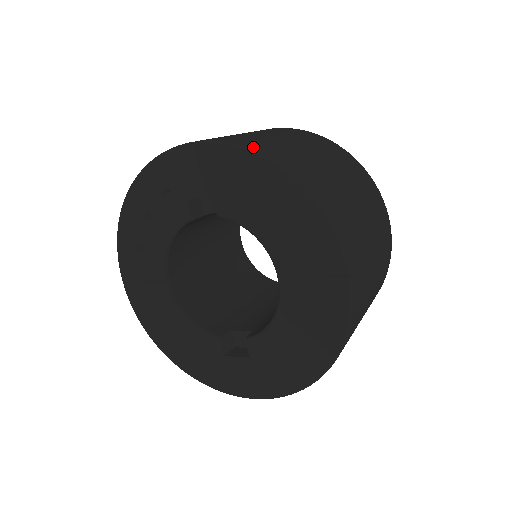
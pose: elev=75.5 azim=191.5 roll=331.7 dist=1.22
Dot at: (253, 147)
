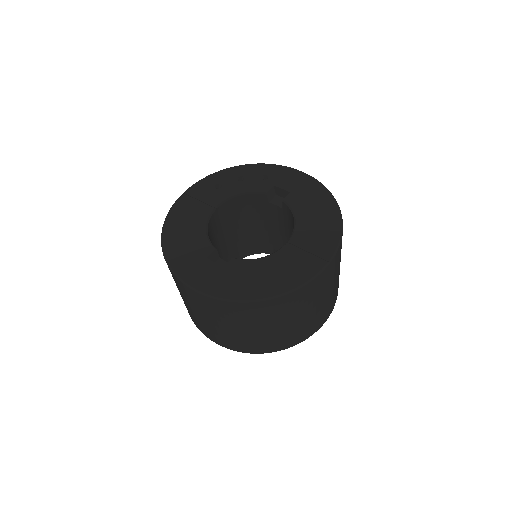
Dot at: occluded
